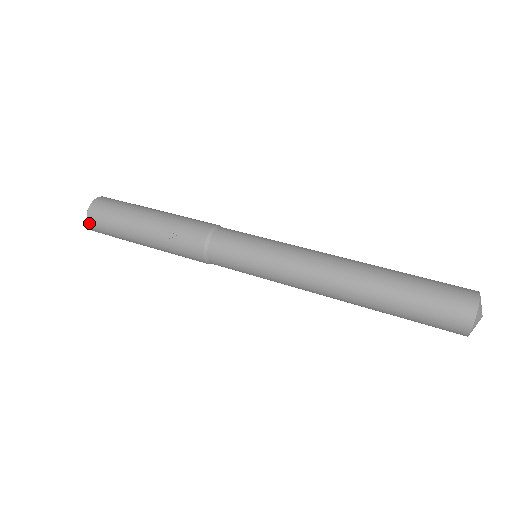
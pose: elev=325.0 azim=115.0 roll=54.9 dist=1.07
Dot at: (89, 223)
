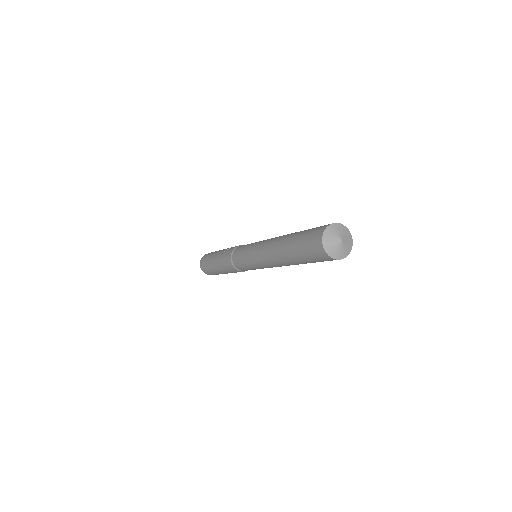
Dot at: (201, 261)
